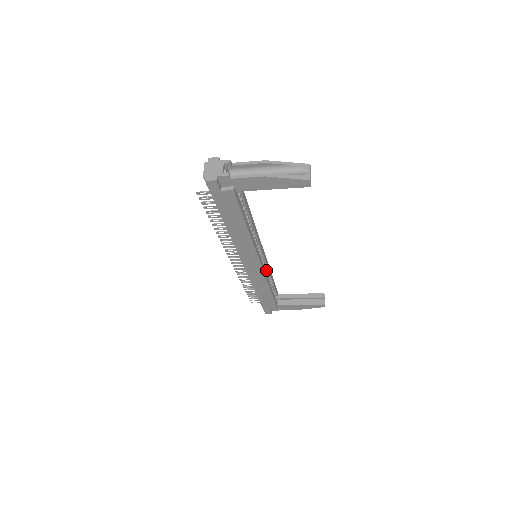
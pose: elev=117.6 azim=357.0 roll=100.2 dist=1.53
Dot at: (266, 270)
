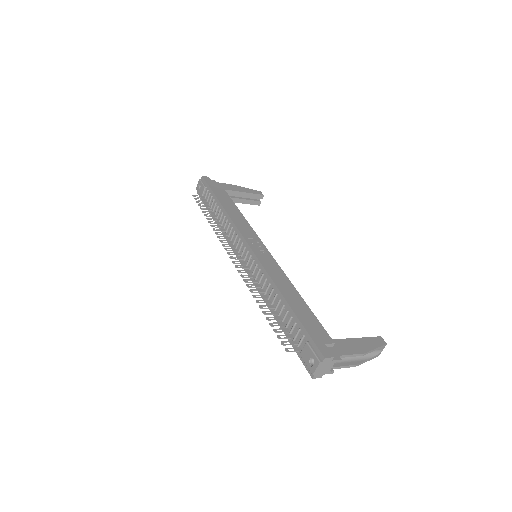
Dot at: occluded
